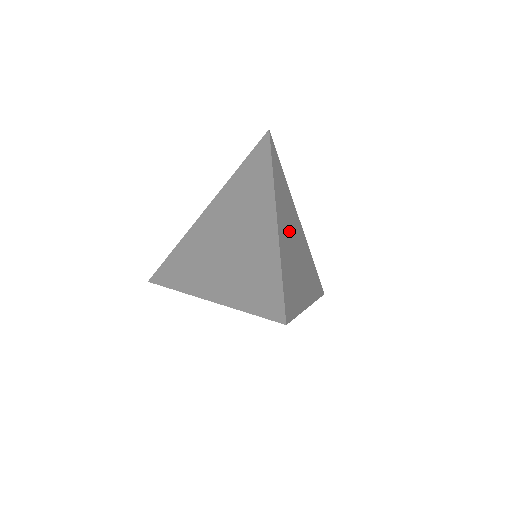
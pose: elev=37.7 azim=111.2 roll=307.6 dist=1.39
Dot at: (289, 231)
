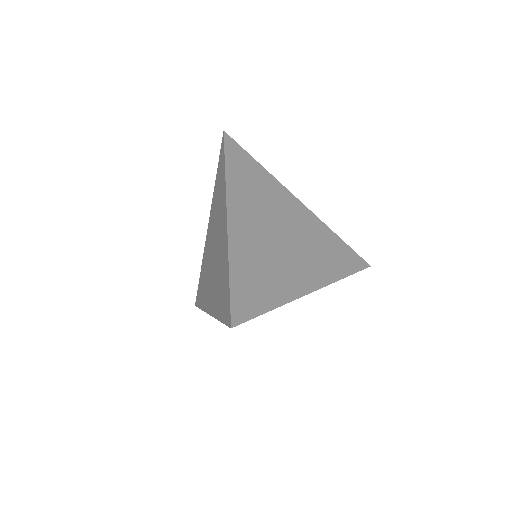
Dot at: (263, 223)
